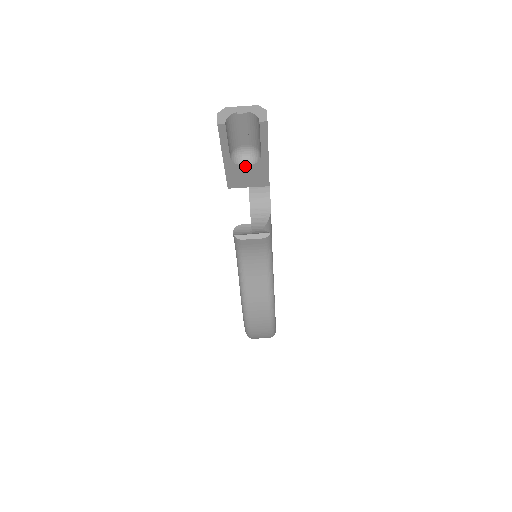
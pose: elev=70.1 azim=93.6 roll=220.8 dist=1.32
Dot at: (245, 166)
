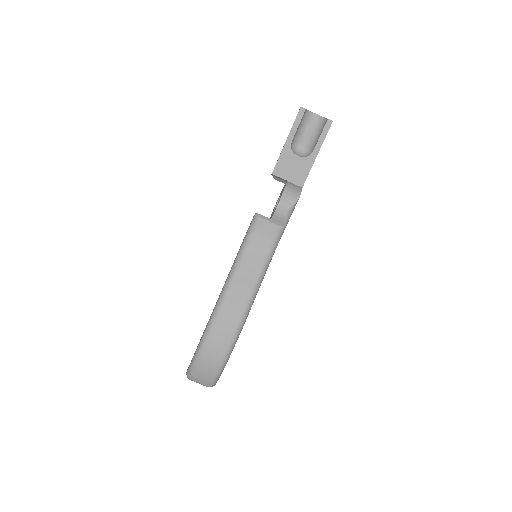
Dot at: (297, 156)
